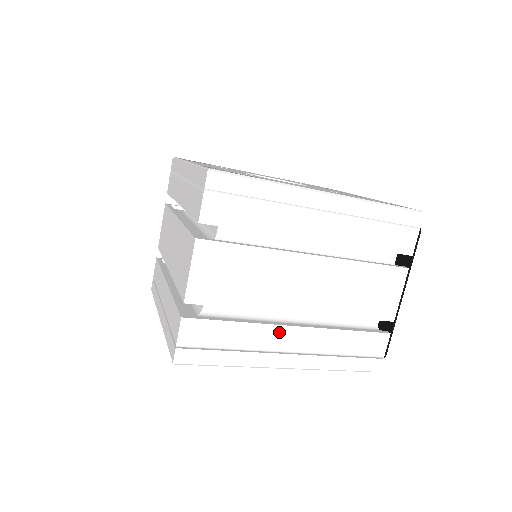
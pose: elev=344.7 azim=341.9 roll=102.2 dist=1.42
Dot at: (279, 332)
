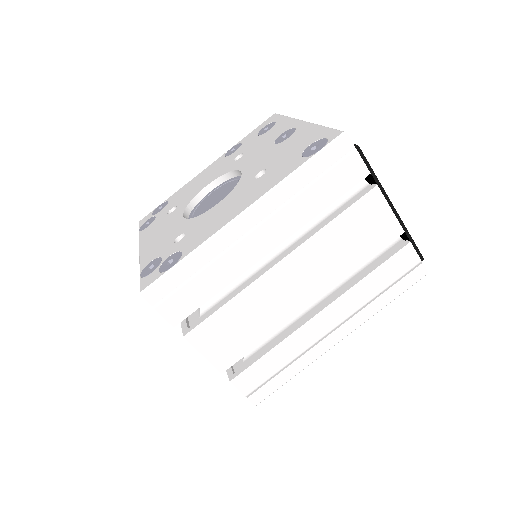
Dot at: (310, 327)
